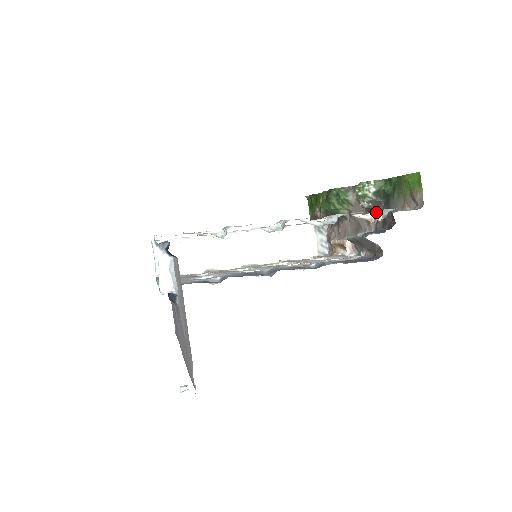
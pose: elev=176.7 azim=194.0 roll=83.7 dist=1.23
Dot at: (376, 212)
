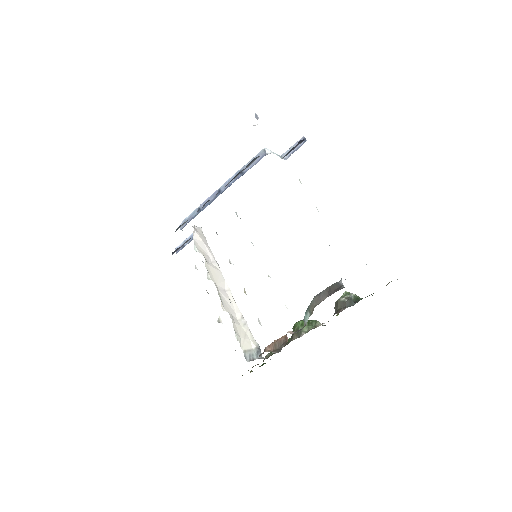
Dot at: occluded
